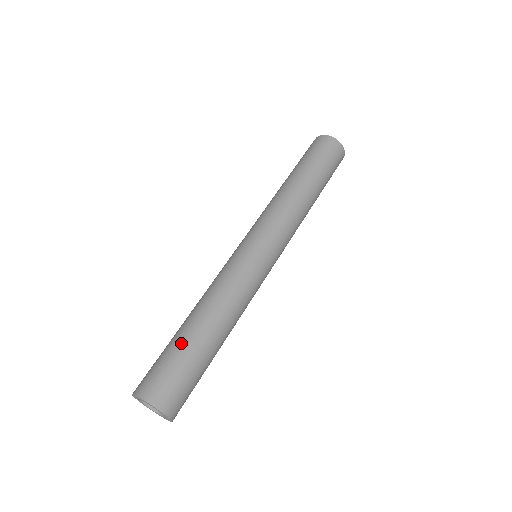
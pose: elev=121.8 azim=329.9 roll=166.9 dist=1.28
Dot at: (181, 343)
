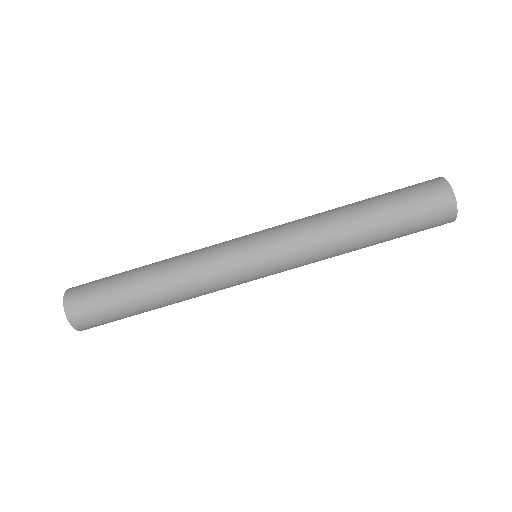
Dot at: (122, 290)
